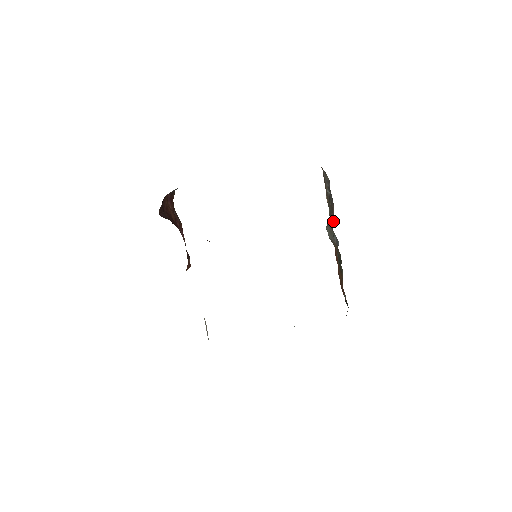
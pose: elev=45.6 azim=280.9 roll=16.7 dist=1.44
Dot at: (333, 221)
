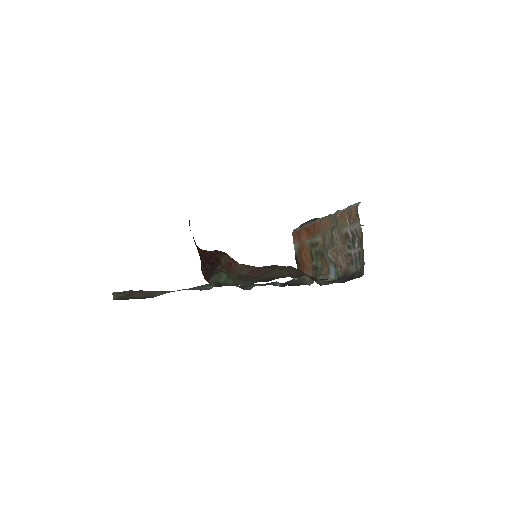
Dot at: (343, 268)
